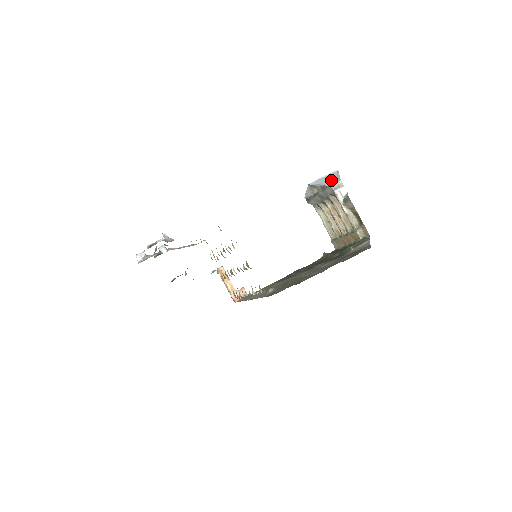
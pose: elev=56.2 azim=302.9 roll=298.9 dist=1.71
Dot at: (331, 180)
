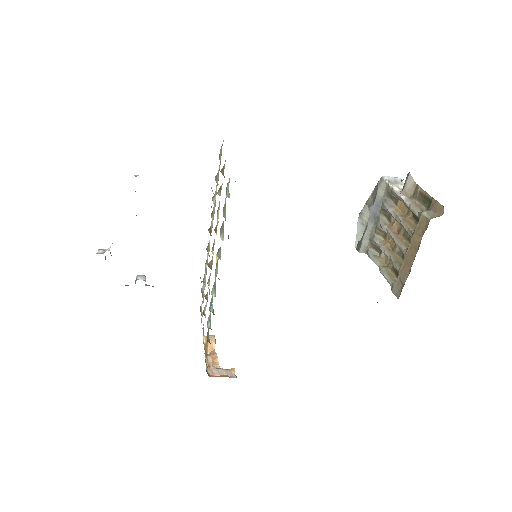
Dot at: occluded
